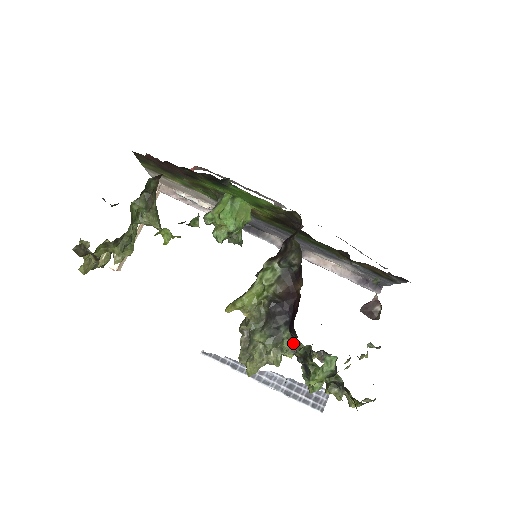
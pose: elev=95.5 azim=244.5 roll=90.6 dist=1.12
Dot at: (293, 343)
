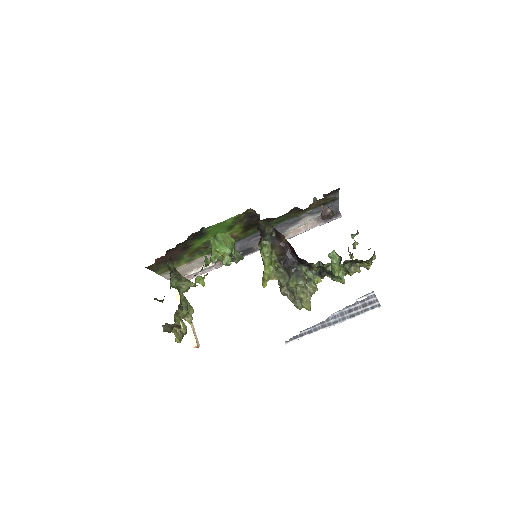
Dot at: (312, 271)
